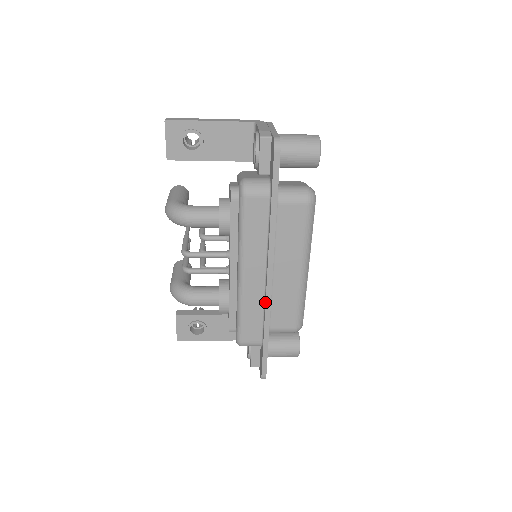
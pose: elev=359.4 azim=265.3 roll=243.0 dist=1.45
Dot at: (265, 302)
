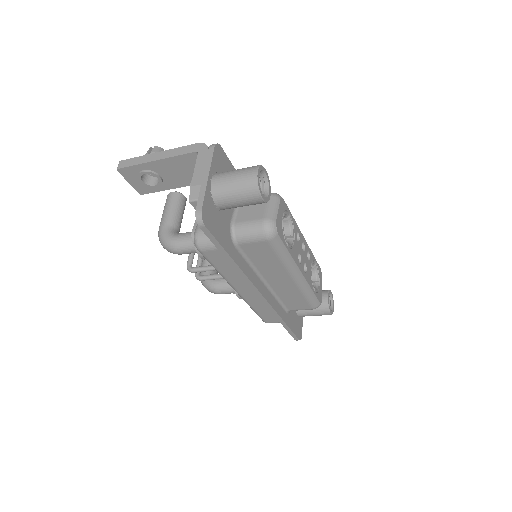
Dot at: (267, 307)
